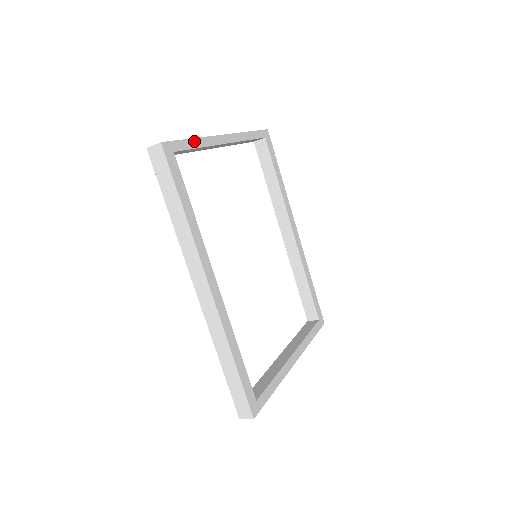
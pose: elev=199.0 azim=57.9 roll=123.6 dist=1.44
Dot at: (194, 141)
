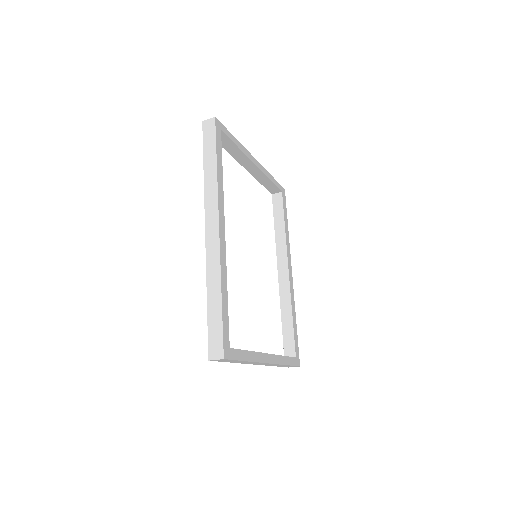
Dot at: (235, 140)
